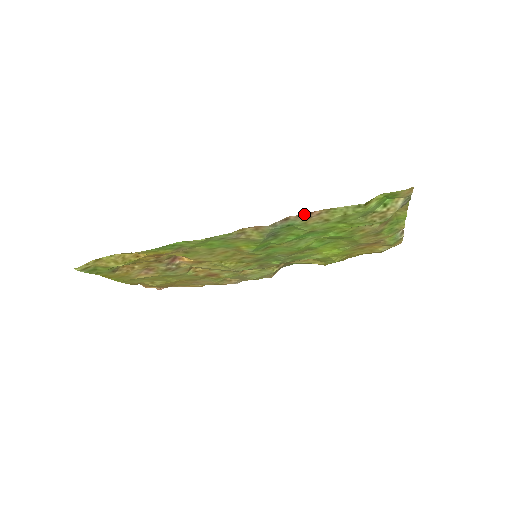
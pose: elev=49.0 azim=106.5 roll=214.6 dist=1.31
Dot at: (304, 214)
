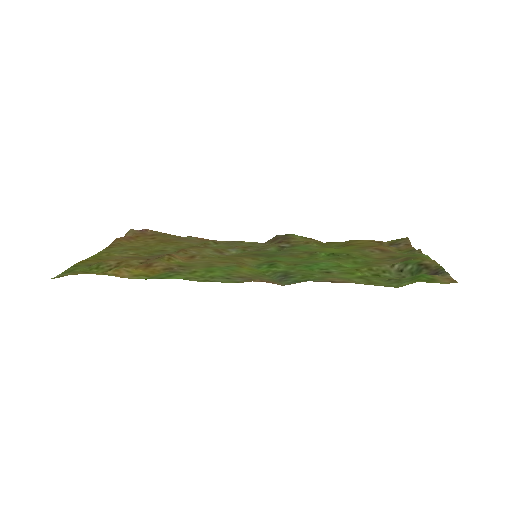
Dot at: occluded
